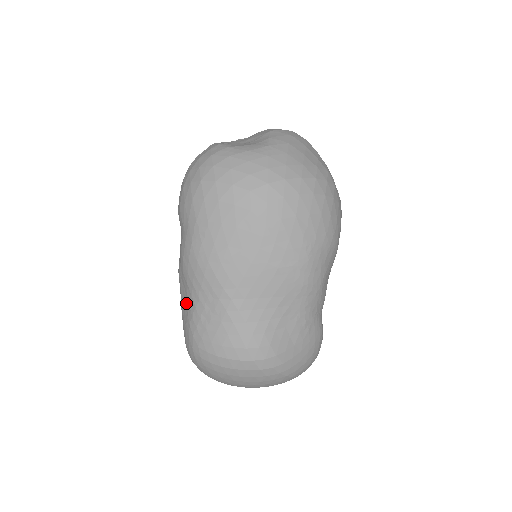
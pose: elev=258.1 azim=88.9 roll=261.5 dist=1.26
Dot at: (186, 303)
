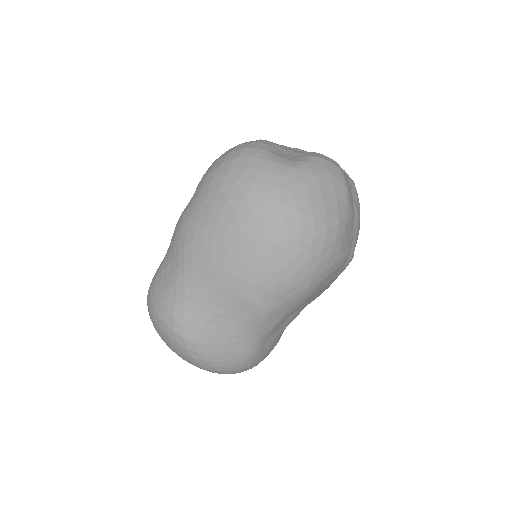
Dot at: occluded
